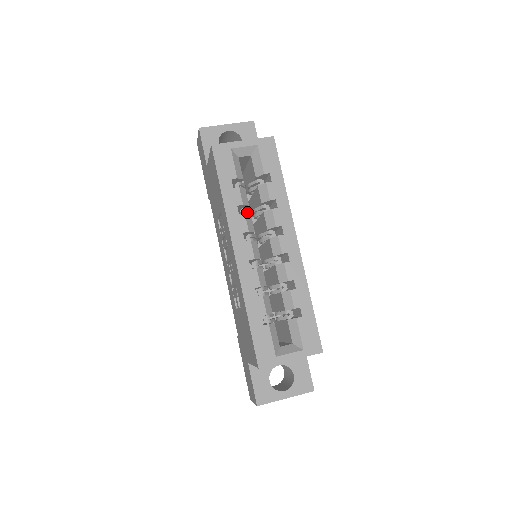
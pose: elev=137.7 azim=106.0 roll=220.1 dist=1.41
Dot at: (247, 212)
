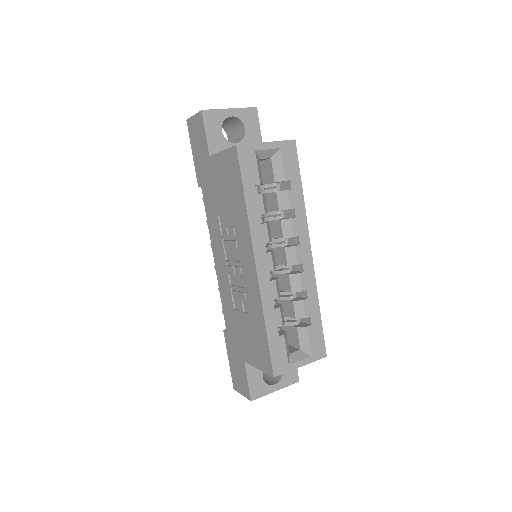
Dot at: occluded
